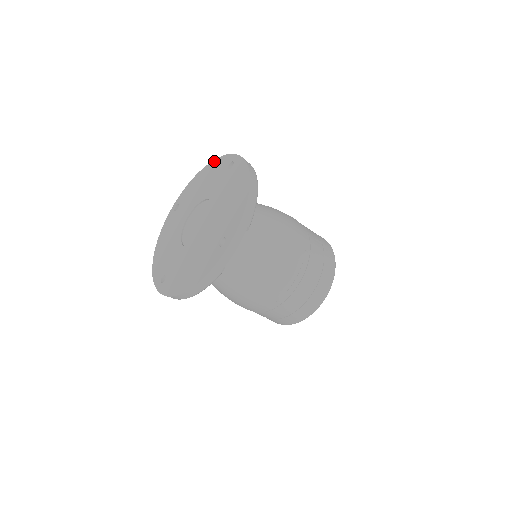
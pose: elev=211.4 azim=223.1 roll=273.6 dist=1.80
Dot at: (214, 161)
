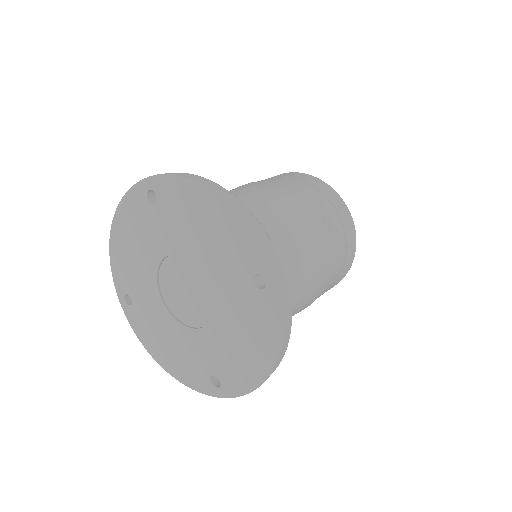
Dot at: (117, 213)
